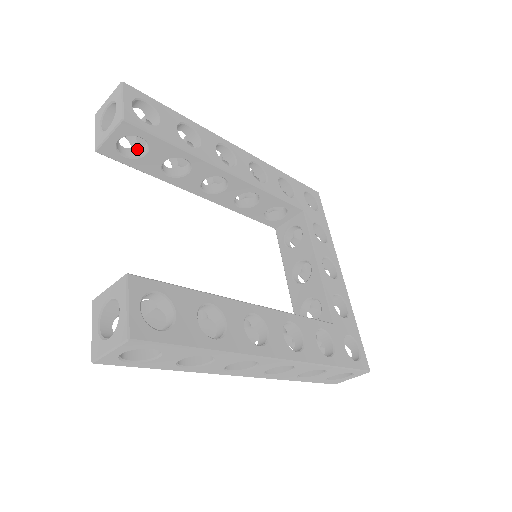
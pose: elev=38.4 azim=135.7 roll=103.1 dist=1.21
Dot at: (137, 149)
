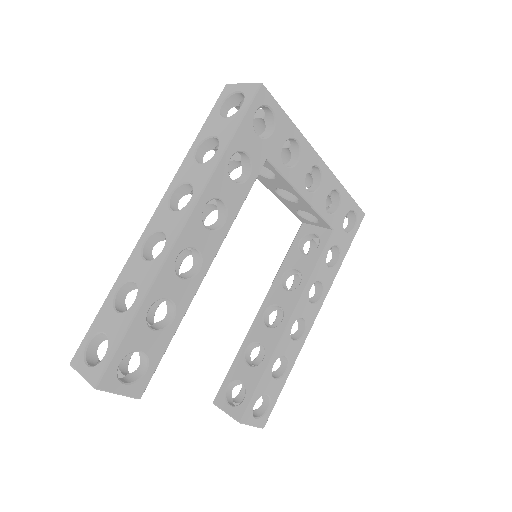
Dot at: occluded
